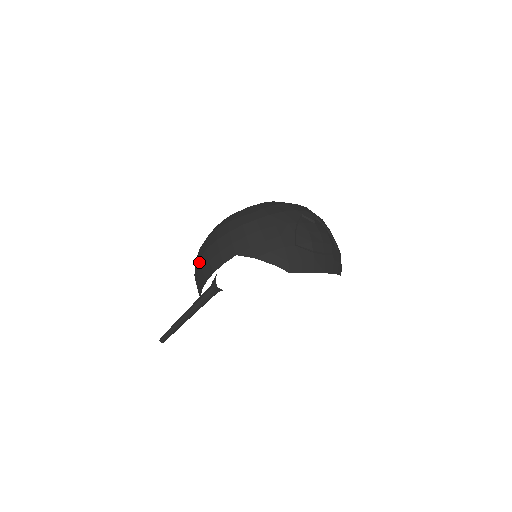
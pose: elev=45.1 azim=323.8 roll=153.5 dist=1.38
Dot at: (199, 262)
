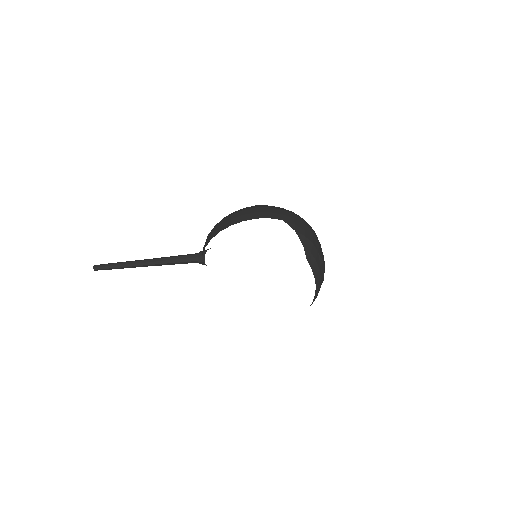
Dot at: (242, 211)
